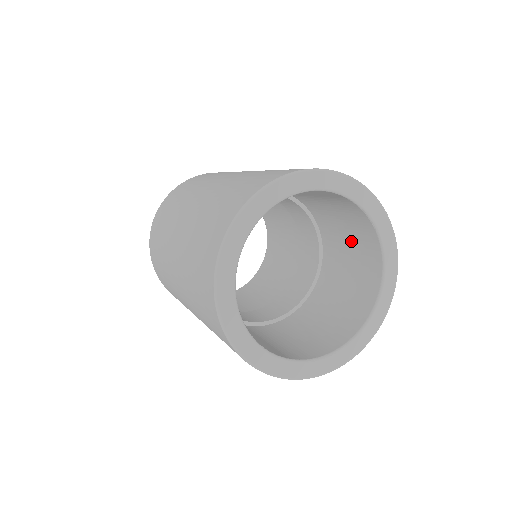
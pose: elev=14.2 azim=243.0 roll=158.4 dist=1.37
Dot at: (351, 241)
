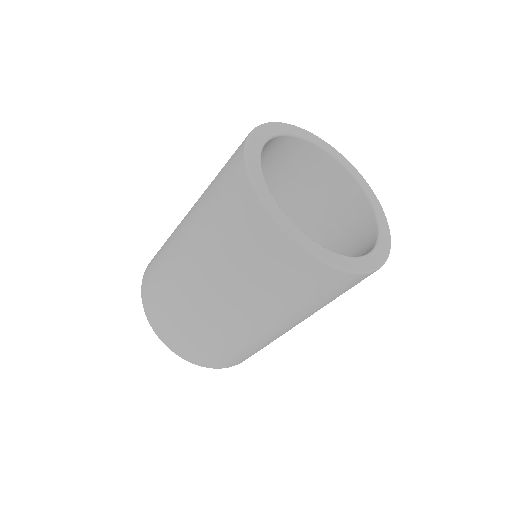
Dot at: (325, 198)
